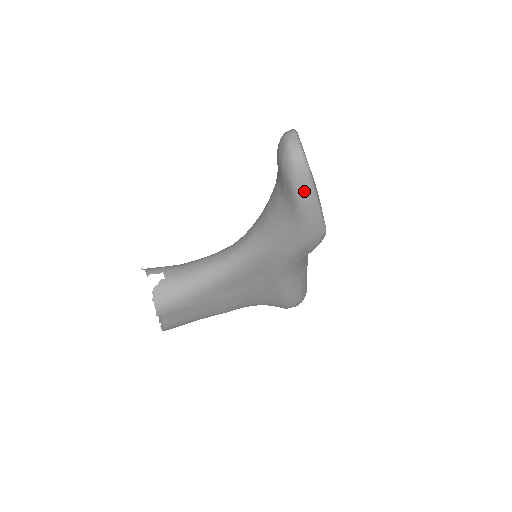
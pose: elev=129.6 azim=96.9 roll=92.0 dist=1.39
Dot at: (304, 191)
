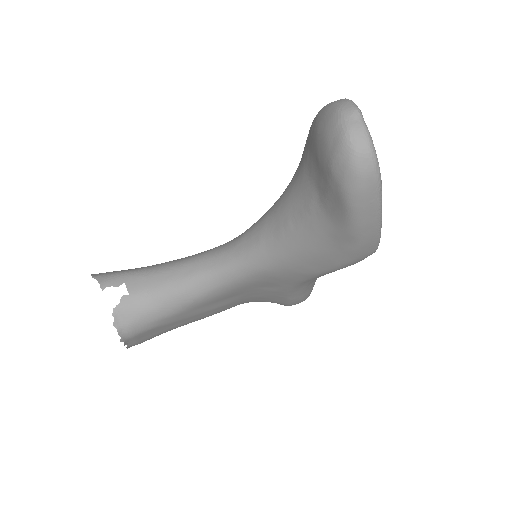
Dot at: (366, 209)
